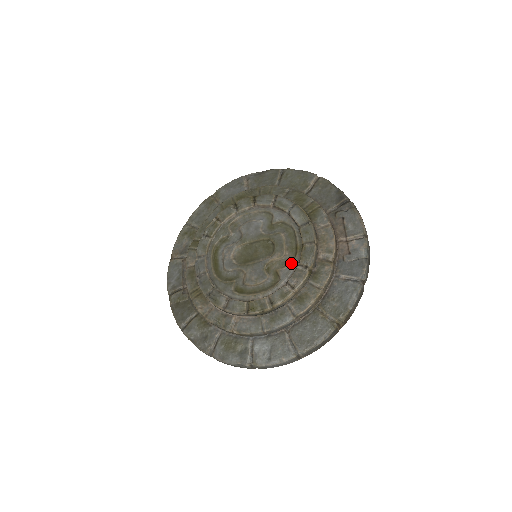
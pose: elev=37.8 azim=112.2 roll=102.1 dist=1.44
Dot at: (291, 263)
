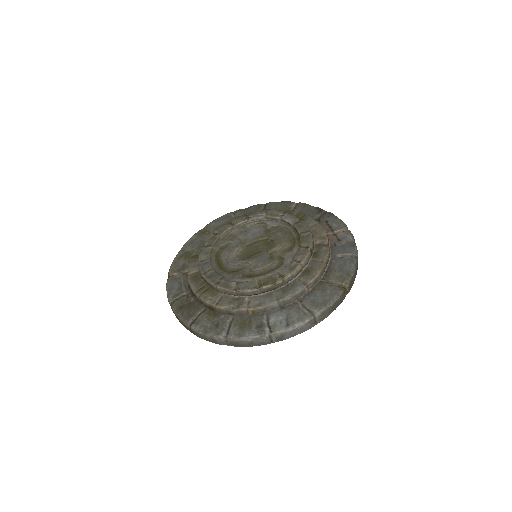
Dot at: (292, 248)
